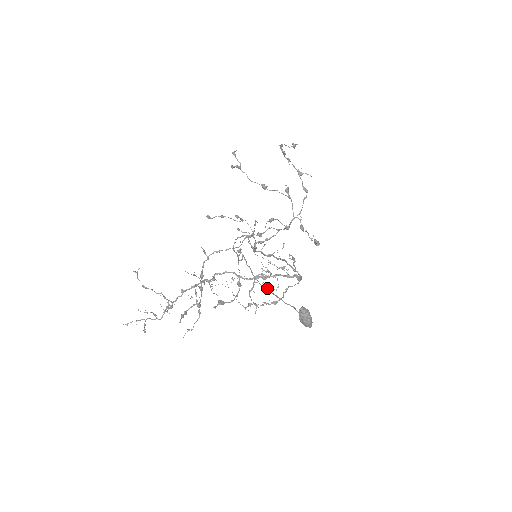
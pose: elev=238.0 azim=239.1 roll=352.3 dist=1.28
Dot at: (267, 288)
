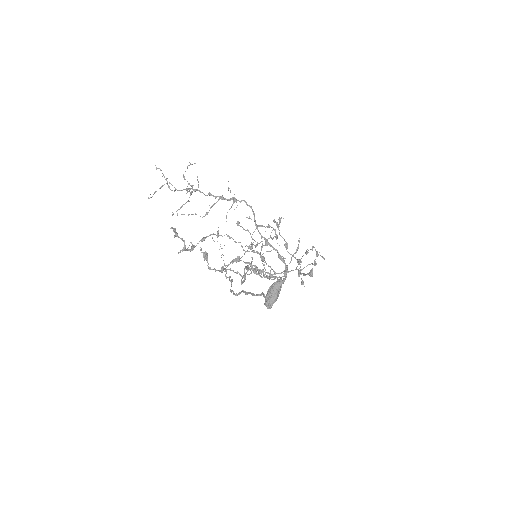
Dot at: (238, 293)
